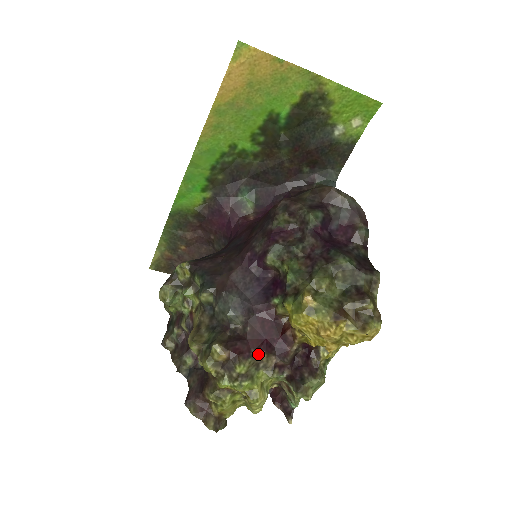
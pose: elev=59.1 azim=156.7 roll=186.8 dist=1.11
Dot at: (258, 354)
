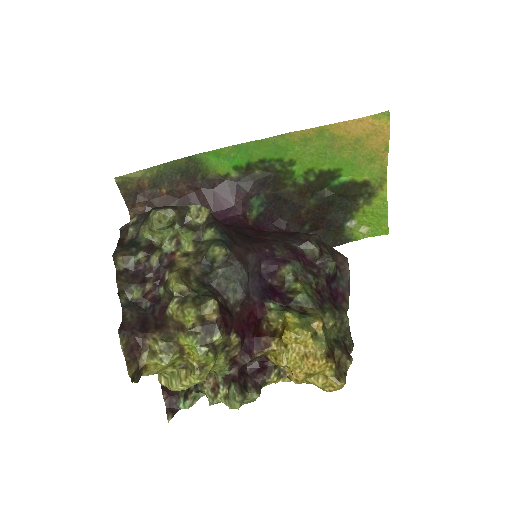
Dot at: (234, 337)
